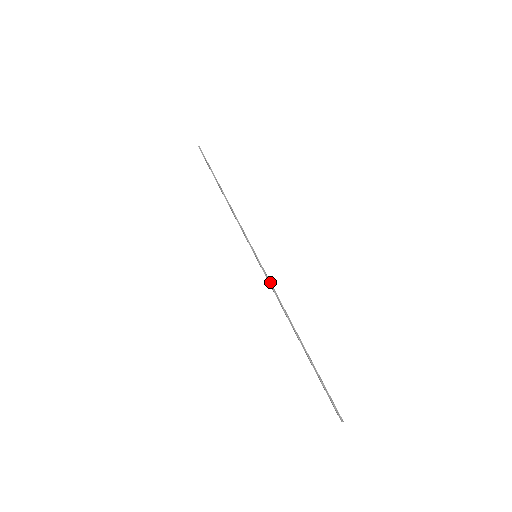
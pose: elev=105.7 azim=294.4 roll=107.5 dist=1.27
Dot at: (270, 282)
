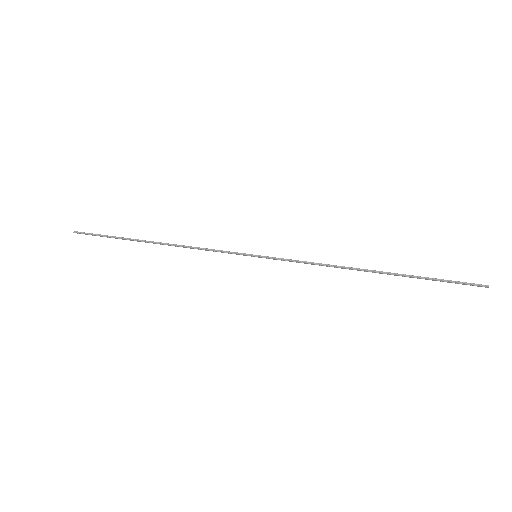
Dot at: (297, 261)
